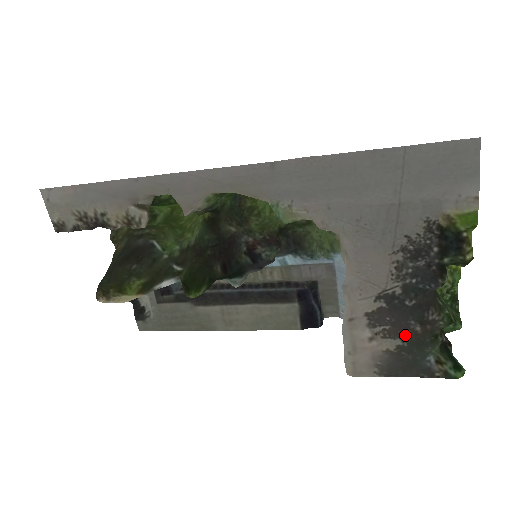
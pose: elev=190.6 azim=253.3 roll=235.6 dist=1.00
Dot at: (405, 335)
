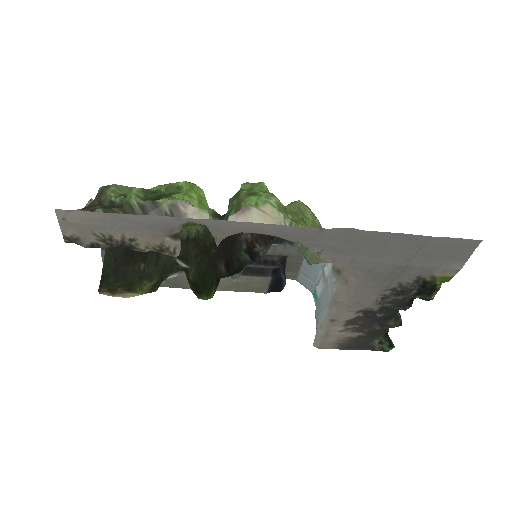
Dot at: (367, 331)
